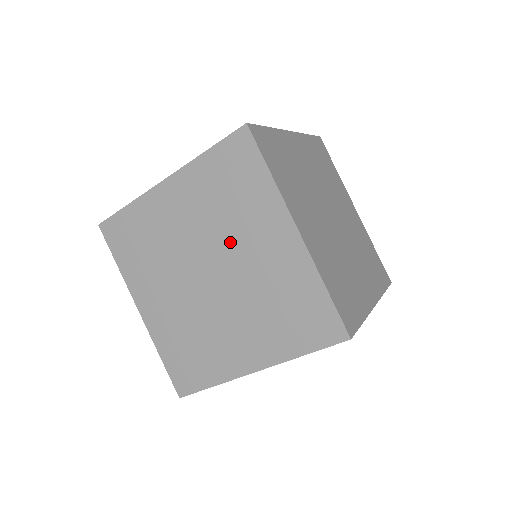
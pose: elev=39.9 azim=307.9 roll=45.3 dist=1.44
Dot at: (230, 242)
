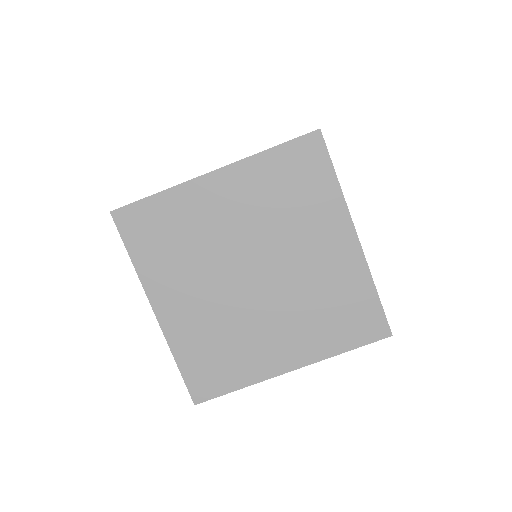
Dot at: (283, 242)
